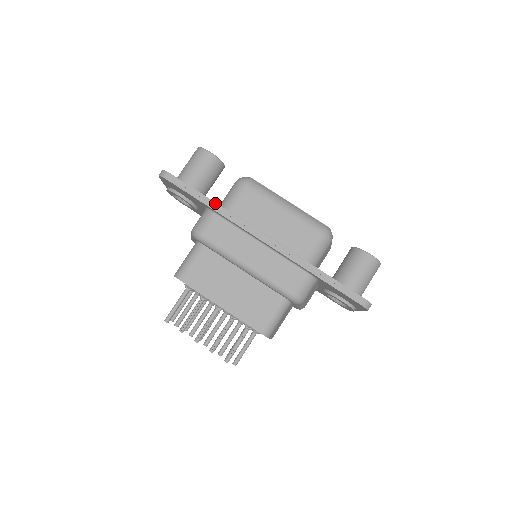
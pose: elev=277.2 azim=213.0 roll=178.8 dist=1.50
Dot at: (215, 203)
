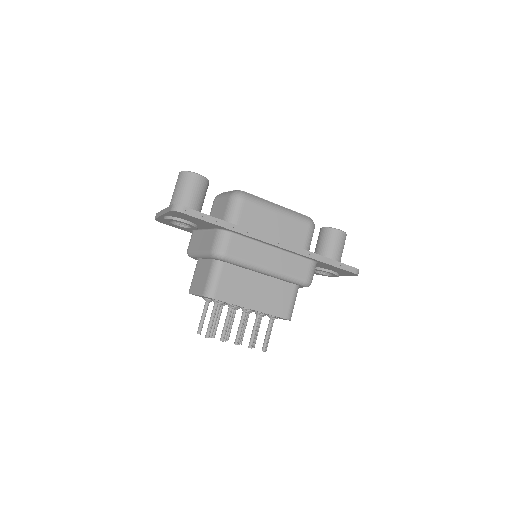
Dot at: (231, 224)
